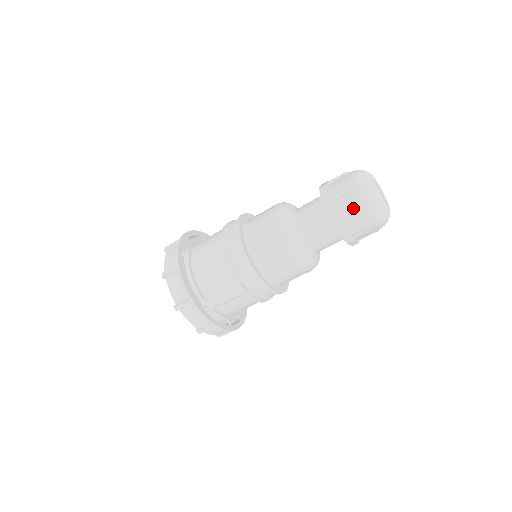
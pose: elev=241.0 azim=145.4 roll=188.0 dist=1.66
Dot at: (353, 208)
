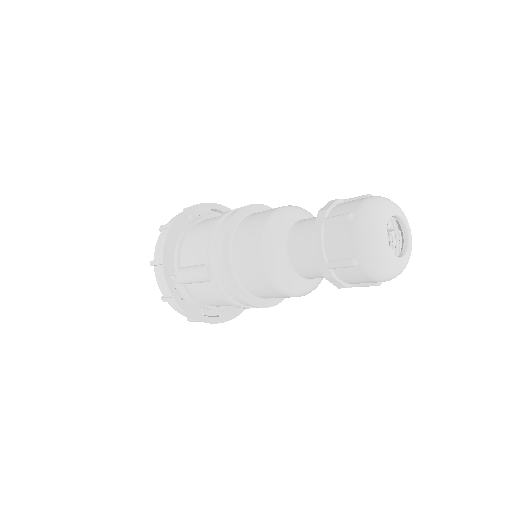
Dot at: (341, 234)
